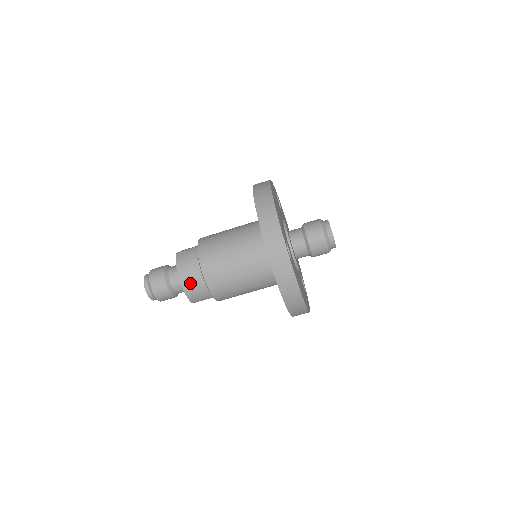
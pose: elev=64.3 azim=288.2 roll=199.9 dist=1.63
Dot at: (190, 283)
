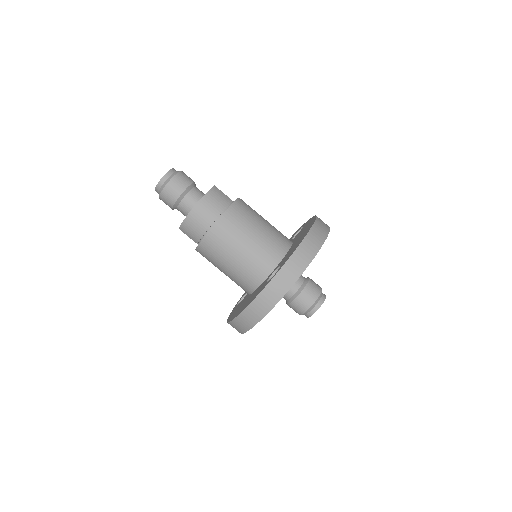
Dot at: (199, 216)
